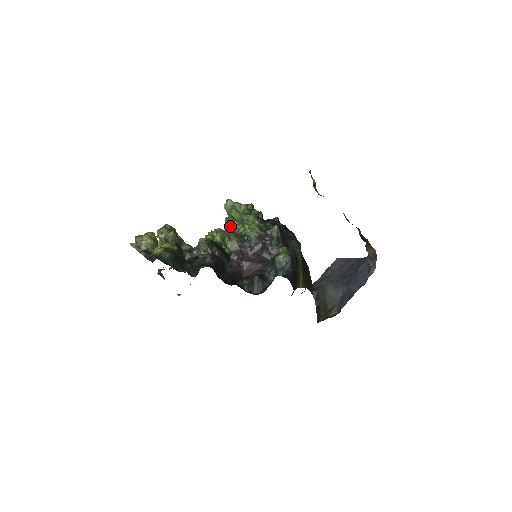
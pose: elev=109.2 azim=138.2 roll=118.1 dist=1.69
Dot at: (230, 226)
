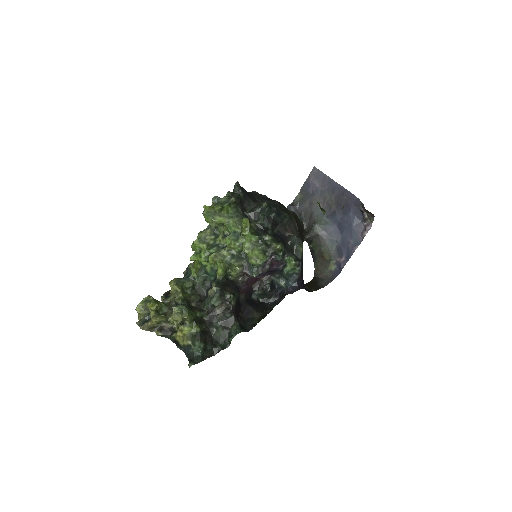
Dot at: (212, 221)
